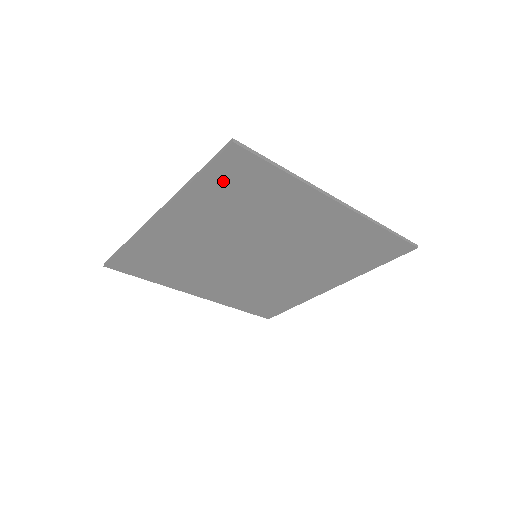
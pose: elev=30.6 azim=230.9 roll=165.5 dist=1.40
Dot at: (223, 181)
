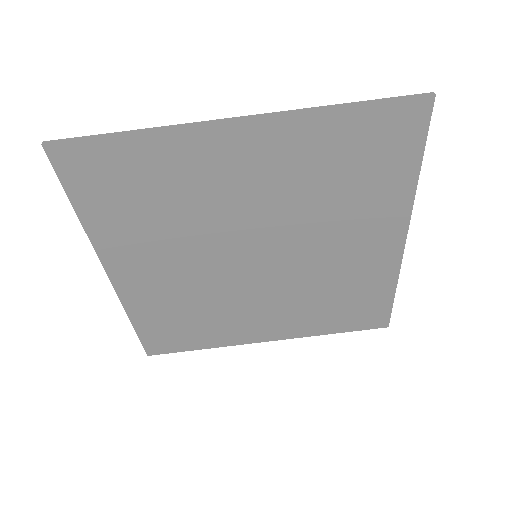
Dot at: (98, 194)
